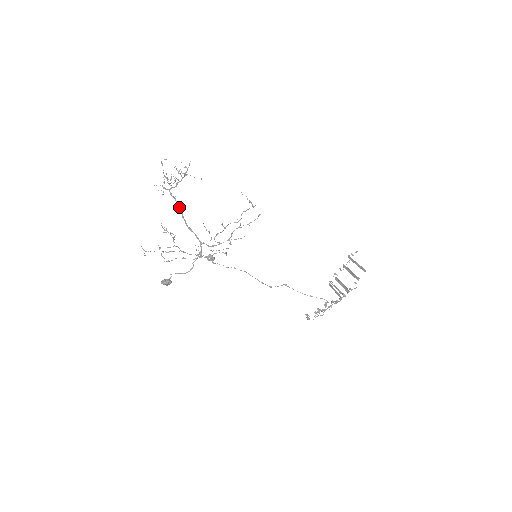
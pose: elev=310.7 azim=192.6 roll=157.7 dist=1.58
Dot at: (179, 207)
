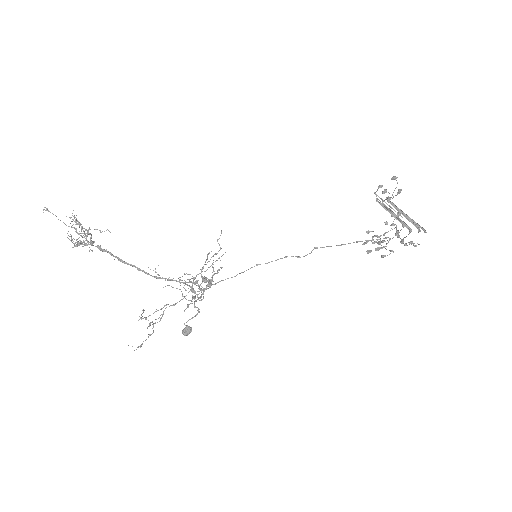
Dot at: (123, 262)
